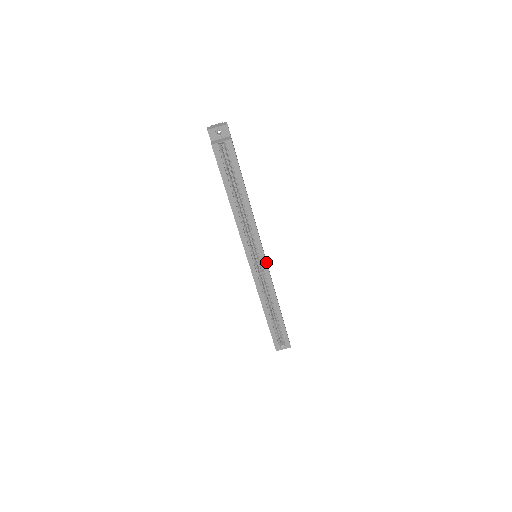
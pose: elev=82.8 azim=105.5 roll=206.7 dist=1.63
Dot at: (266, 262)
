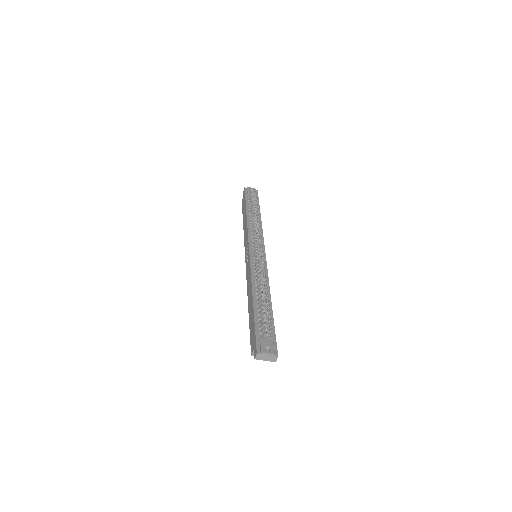
Dot at: occluded
